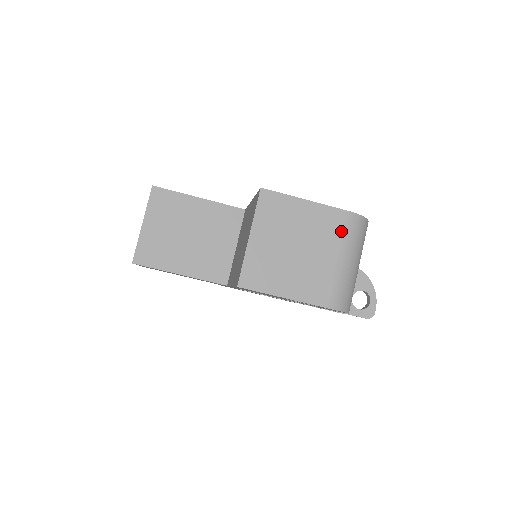
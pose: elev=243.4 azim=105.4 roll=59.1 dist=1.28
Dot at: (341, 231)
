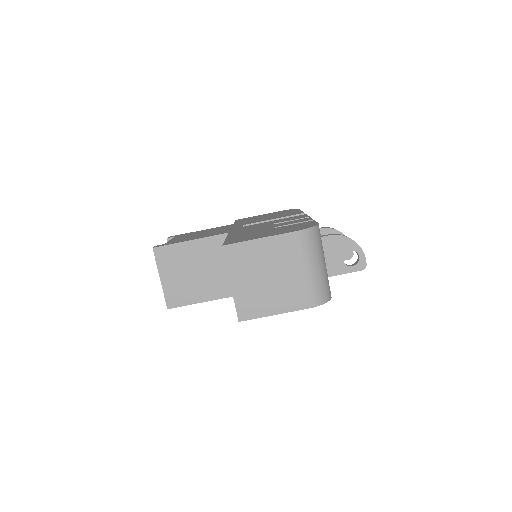
Dot at: (296, 249)
